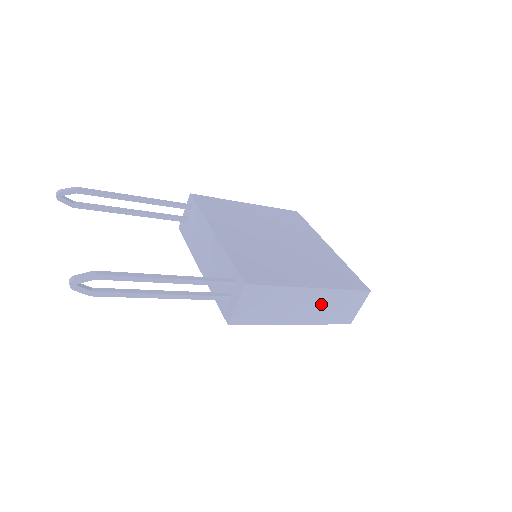
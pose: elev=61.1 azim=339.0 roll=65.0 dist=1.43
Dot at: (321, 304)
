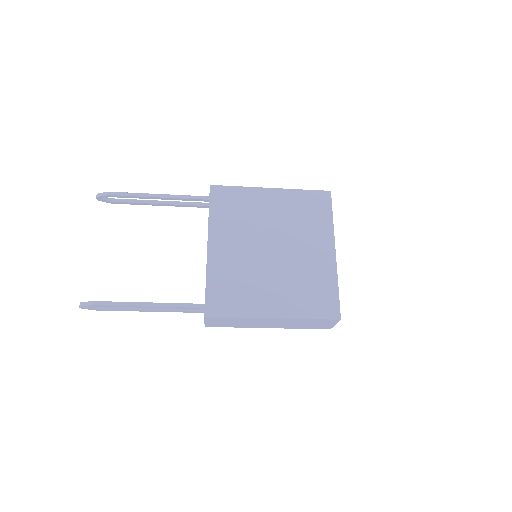
Dot at: (288, 323)
